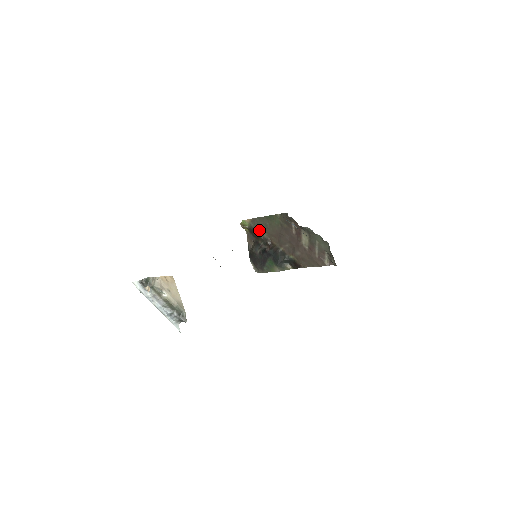
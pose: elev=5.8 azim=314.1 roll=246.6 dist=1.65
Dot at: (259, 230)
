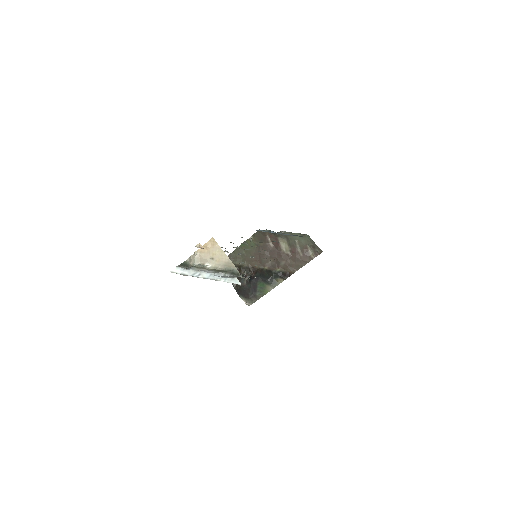
Dot at: (237, 263)
